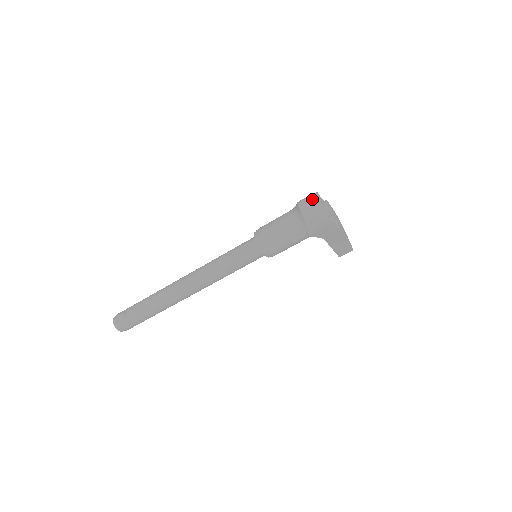
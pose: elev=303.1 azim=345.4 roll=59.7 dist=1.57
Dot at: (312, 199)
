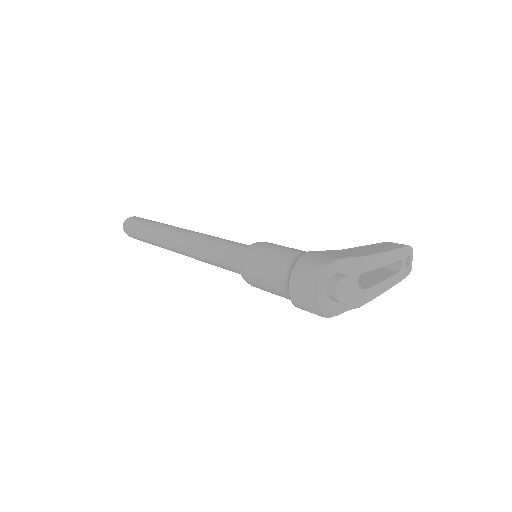
Dot at: (309, 286)
